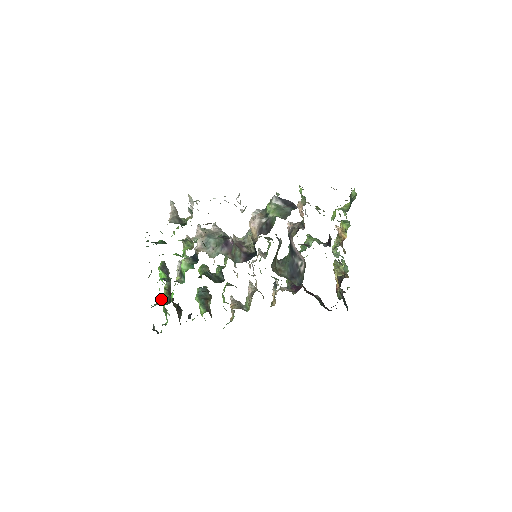
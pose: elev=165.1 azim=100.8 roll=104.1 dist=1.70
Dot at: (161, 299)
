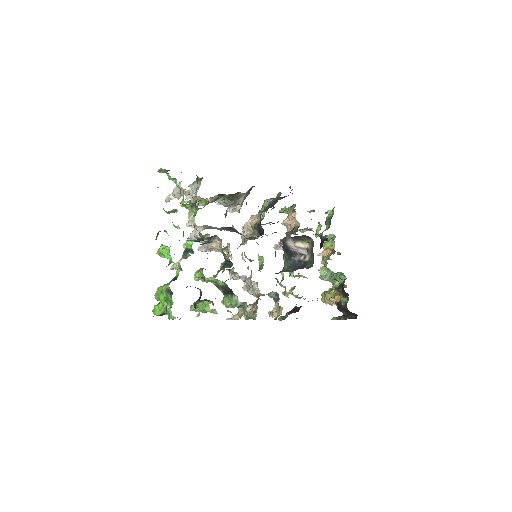
Dot at: (171, 261)
